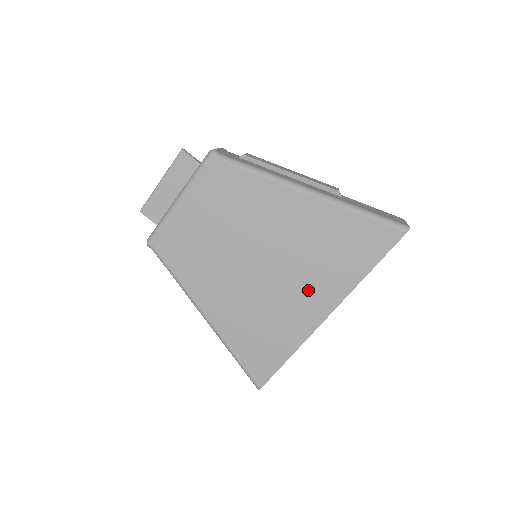
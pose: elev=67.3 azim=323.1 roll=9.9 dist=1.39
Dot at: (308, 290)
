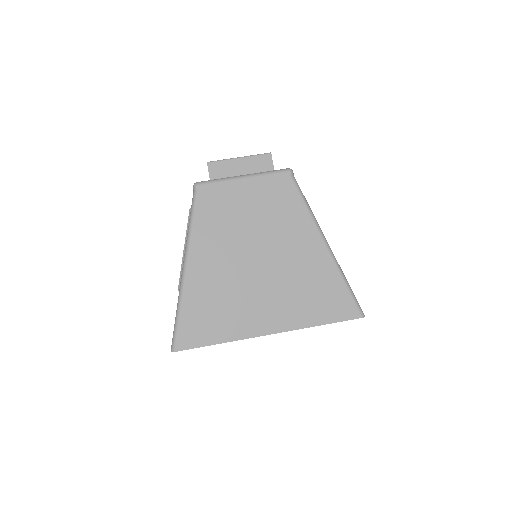
Dot at: (273, 305)
